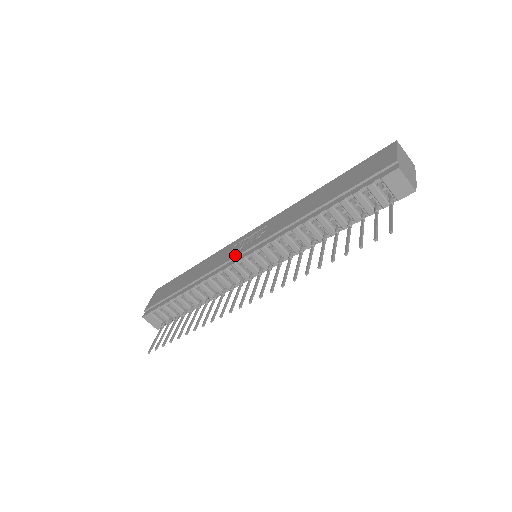
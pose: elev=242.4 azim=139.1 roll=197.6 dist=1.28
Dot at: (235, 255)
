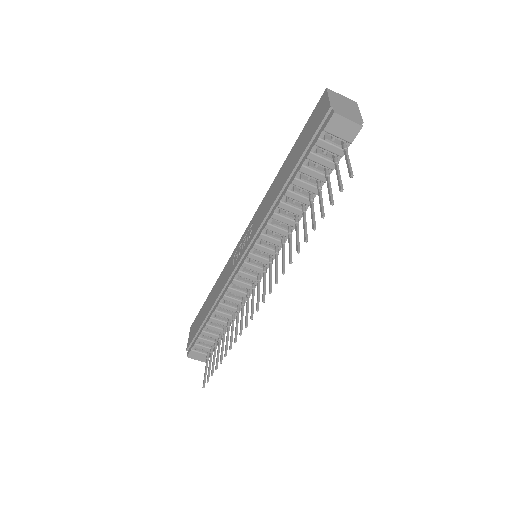
Dot at: (236, 264)
